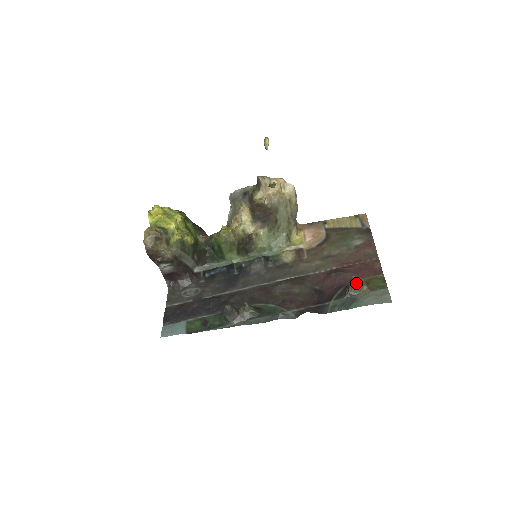
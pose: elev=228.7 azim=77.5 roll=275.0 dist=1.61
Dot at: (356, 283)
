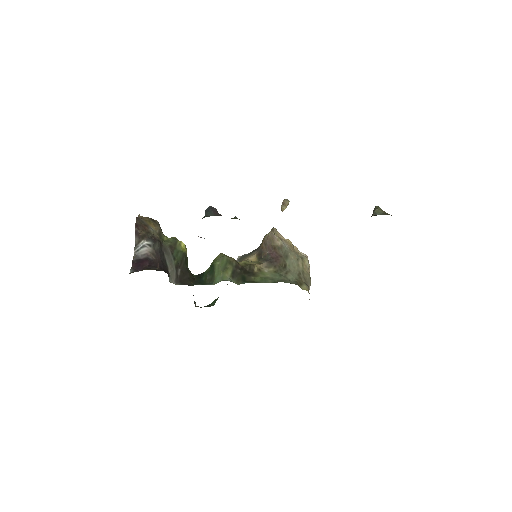
Dot at: (381, 211)
